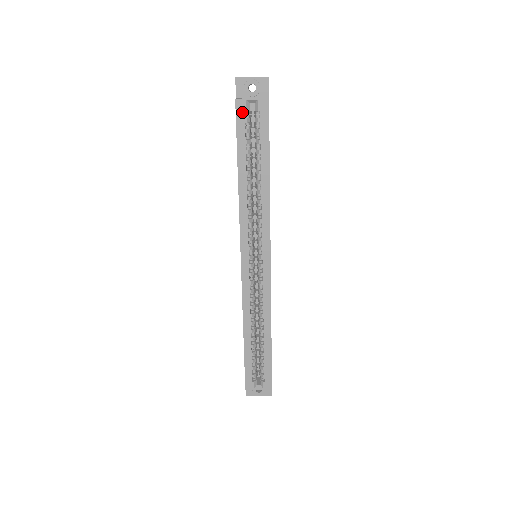
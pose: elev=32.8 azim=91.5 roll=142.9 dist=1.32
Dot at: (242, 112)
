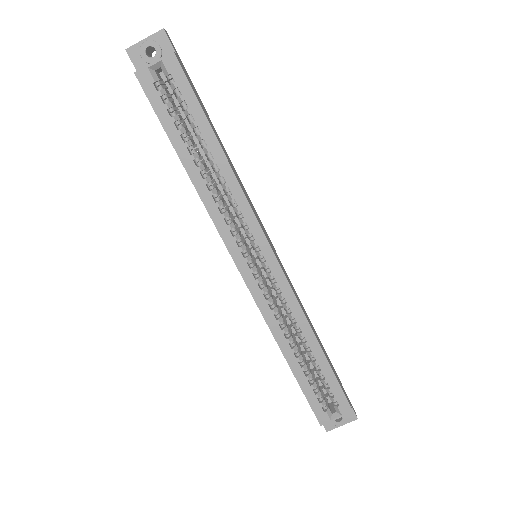
Dot at: (150, 85)
